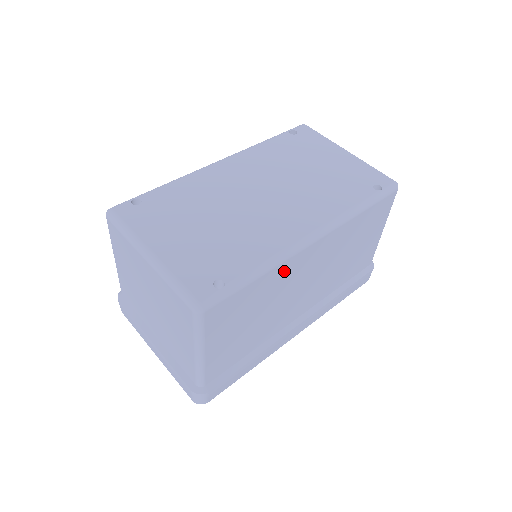
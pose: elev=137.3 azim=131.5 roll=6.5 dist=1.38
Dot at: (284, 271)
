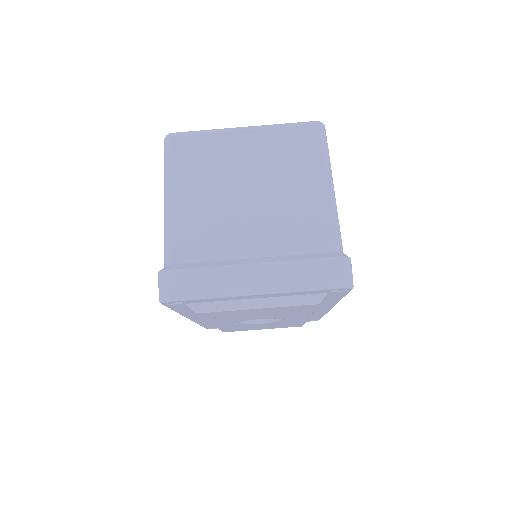
Dot at: occluded
